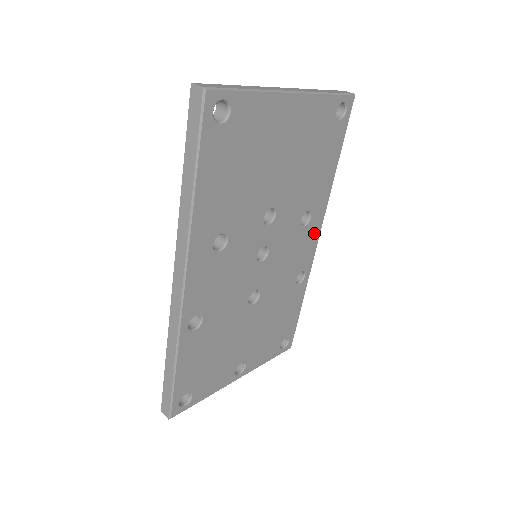
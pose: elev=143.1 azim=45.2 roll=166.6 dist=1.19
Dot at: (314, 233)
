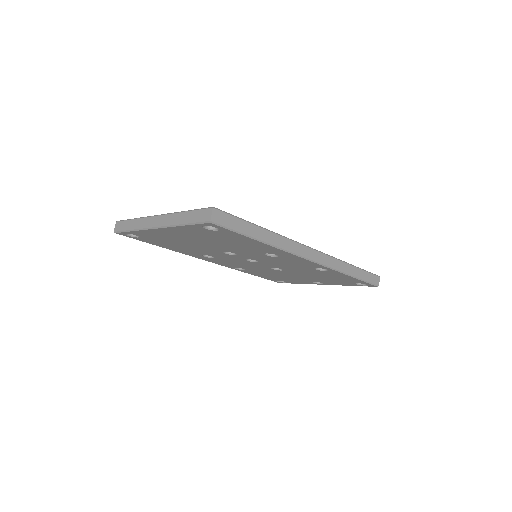
Dot at: (298, 259)
